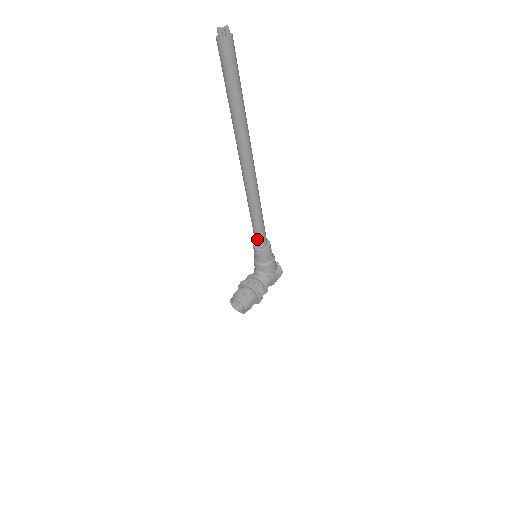
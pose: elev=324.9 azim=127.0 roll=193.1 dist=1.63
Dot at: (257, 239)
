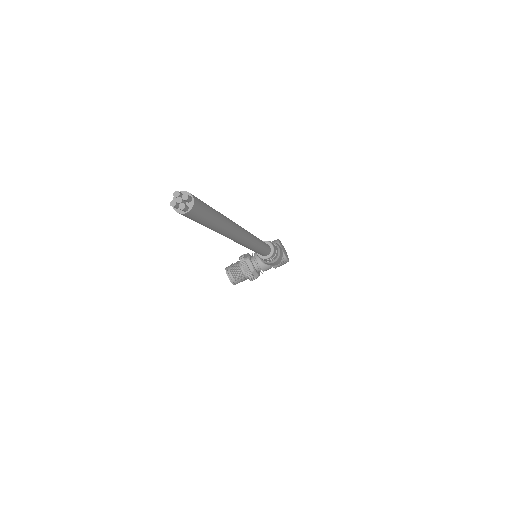
Dot at: occluded
